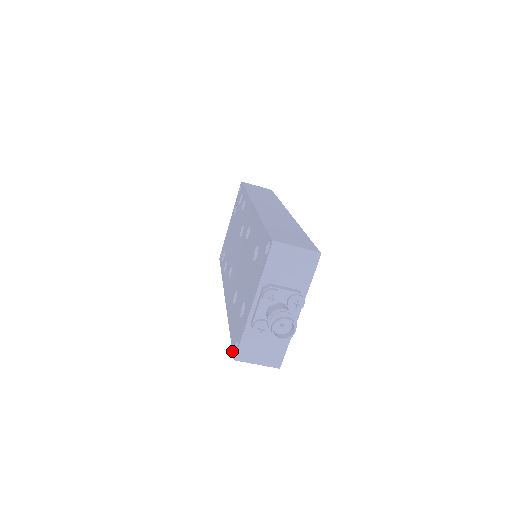
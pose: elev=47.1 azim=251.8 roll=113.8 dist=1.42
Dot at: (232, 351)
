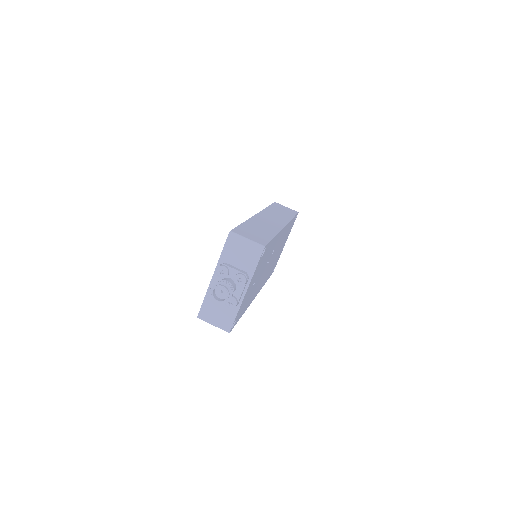
Dot at: occluded
